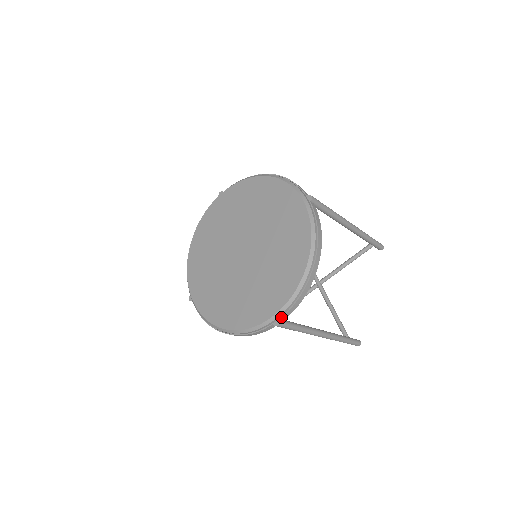
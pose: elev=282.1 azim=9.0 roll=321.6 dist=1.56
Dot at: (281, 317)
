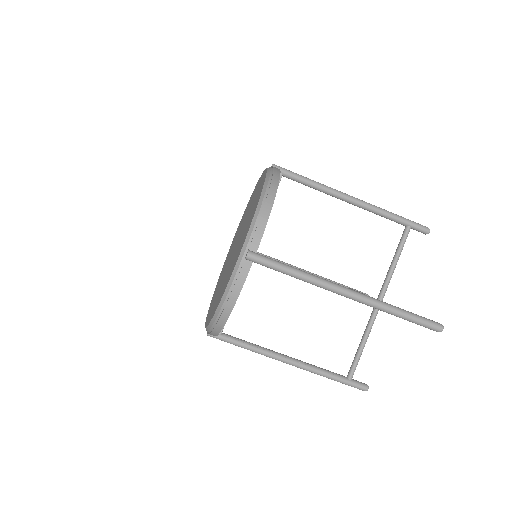
Dot at: (249, 246)
